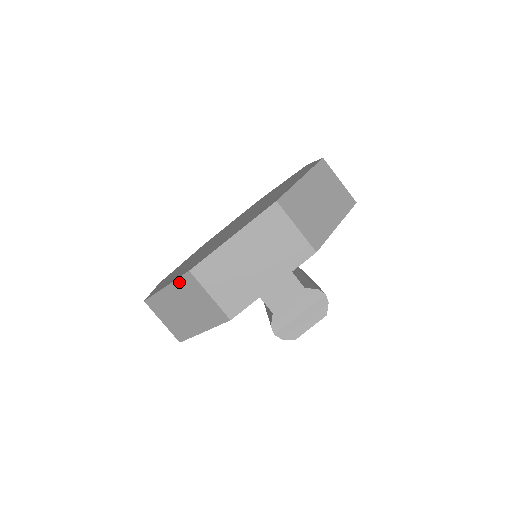
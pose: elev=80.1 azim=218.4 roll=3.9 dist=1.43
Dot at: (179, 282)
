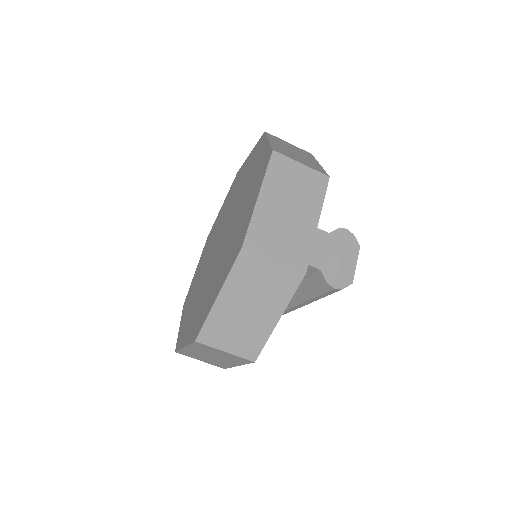
Dot at: (233, 274)
